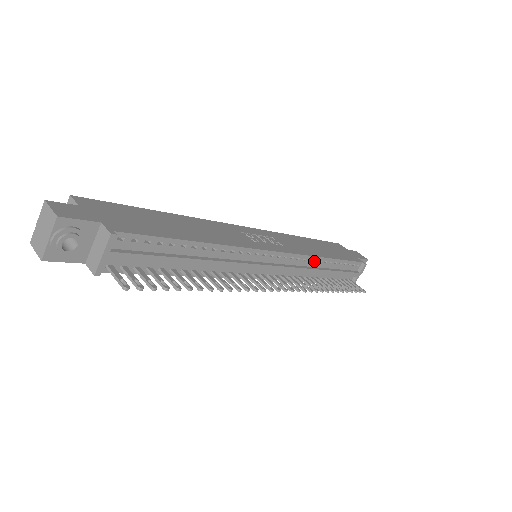
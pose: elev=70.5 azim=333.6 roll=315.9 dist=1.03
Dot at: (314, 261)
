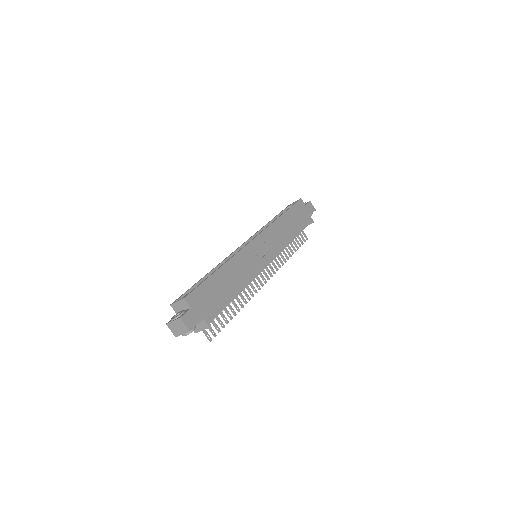
Dot at: occluded
